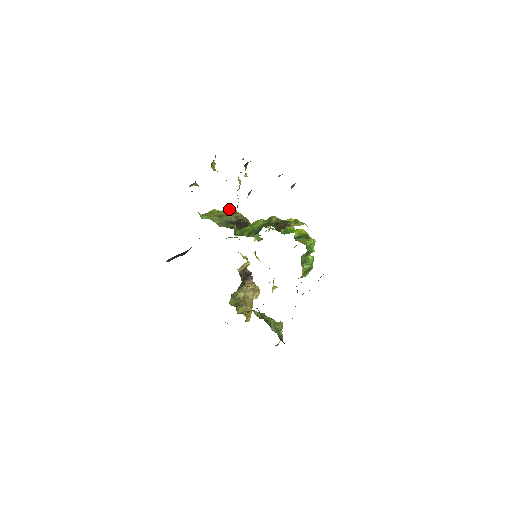
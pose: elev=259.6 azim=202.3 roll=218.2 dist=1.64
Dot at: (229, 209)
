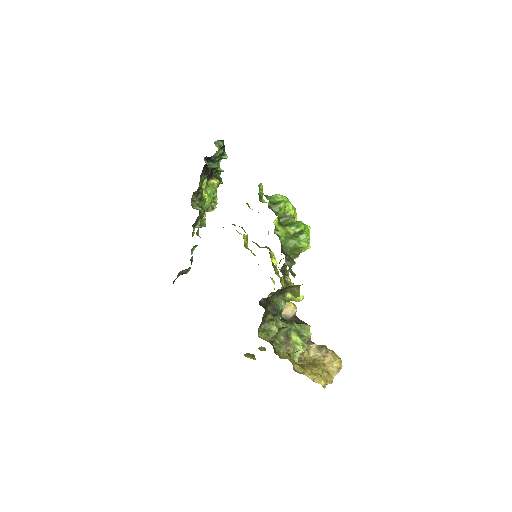
Dot at: occluded
